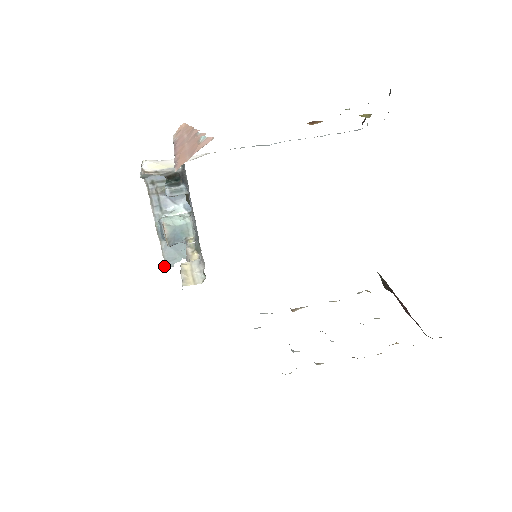
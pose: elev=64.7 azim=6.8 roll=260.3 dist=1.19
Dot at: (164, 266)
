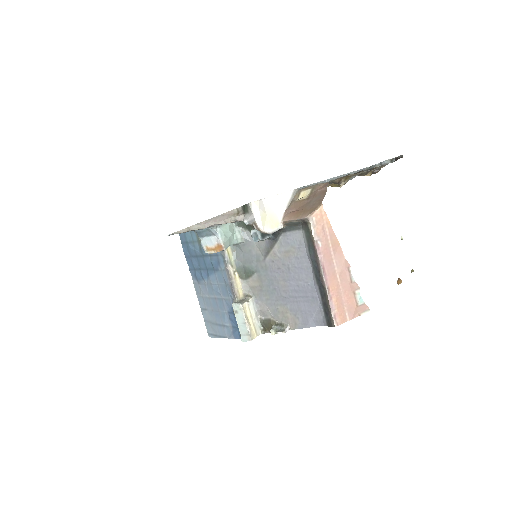
Dot at: occluded
